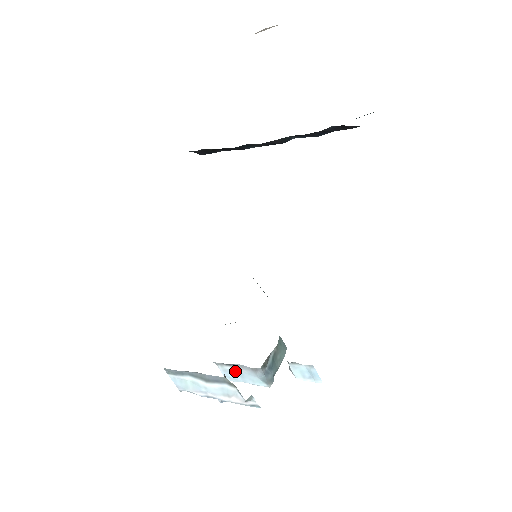
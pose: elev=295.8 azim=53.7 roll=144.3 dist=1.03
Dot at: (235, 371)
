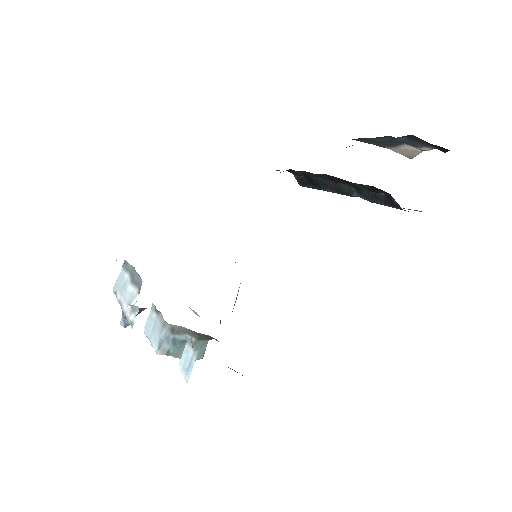
Dot at: (155, 321)
